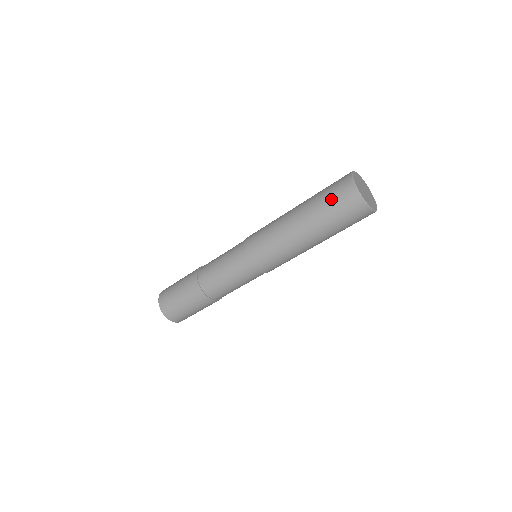
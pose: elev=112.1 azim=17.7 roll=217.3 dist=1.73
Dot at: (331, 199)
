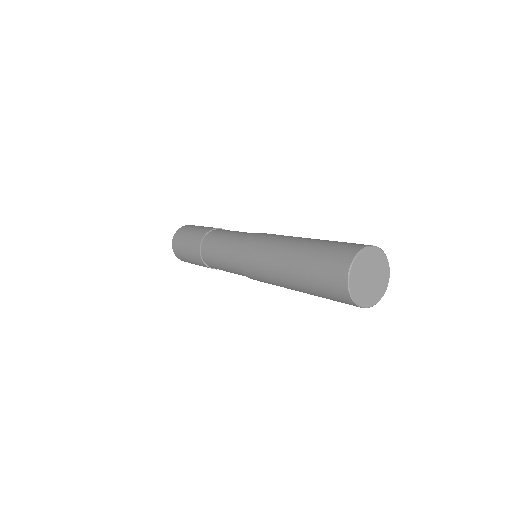
Dot at: (326, 295)
